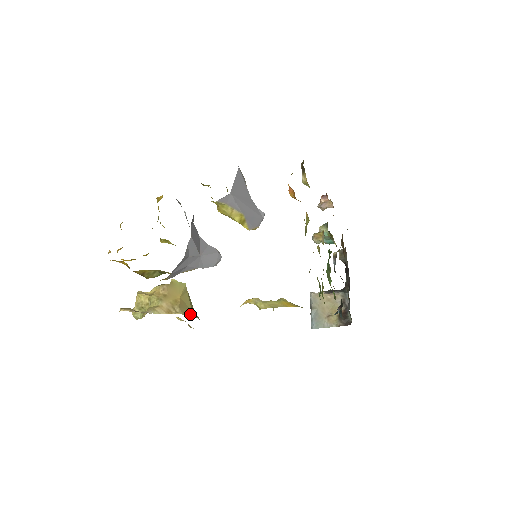
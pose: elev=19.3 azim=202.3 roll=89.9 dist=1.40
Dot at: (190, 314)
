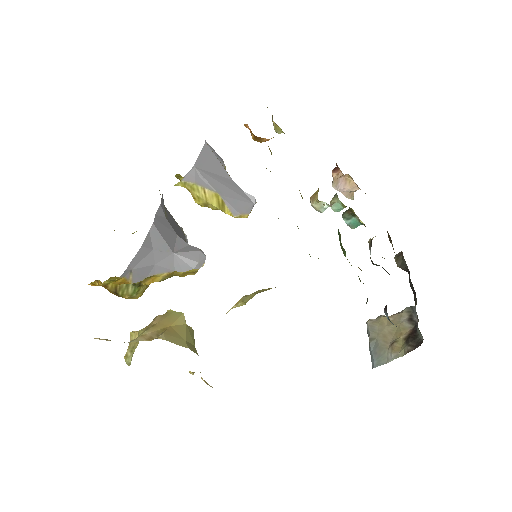
Dot at: (180, 343)
